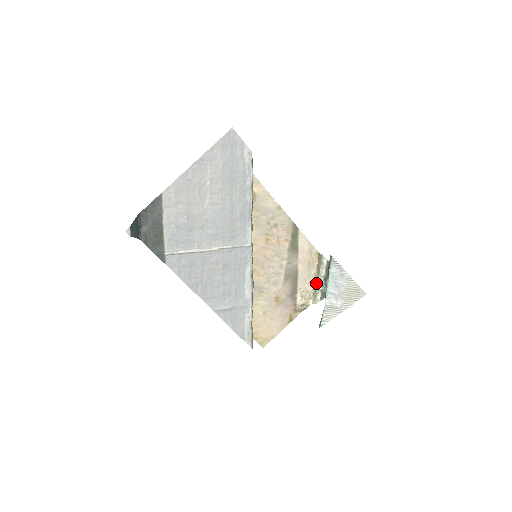
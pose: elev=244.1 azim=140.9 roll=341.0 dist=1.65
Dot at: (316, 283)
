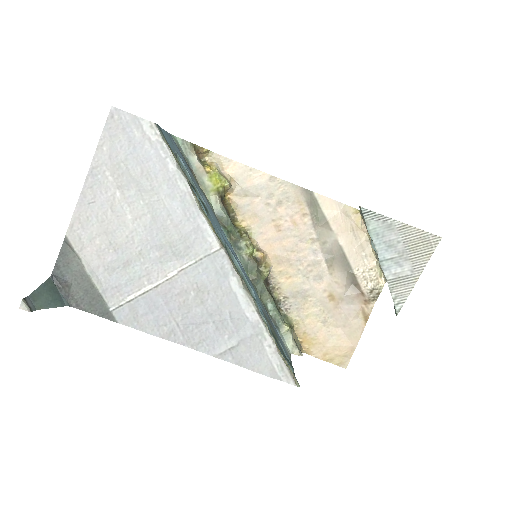
Dot at: (375, 253)
